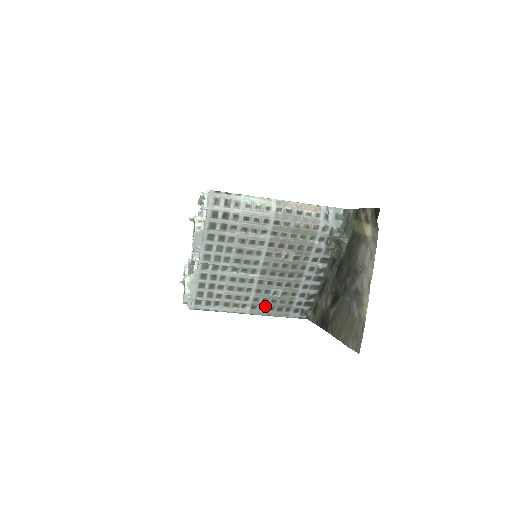
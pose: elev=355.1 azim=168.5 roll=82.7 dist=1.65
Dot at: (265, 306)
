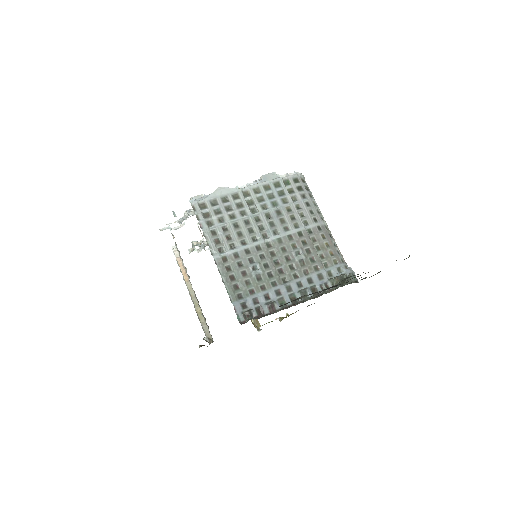
Dot at: (232, 270)
